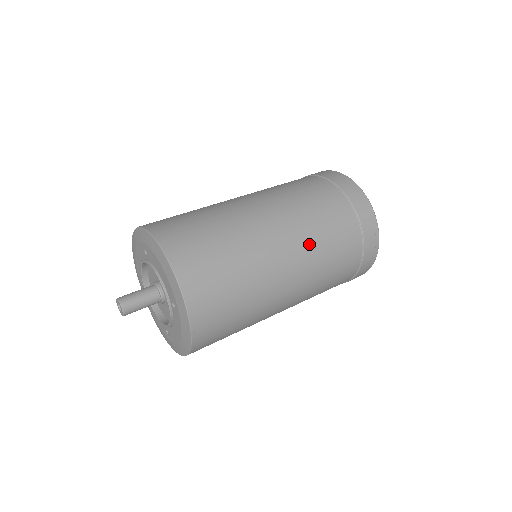
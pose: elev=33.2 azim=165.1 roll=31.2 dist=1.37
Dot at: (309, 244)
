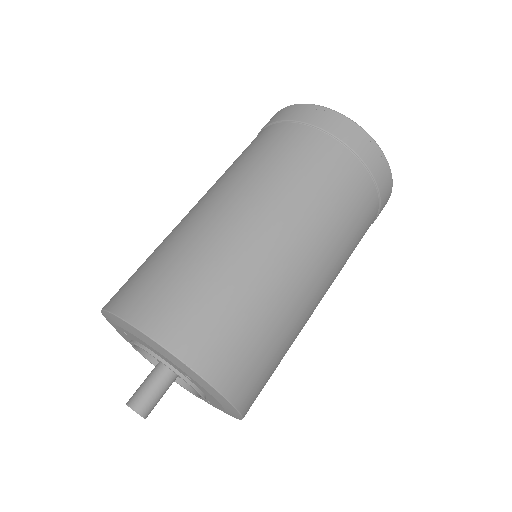
Dot at: (302, 208)
